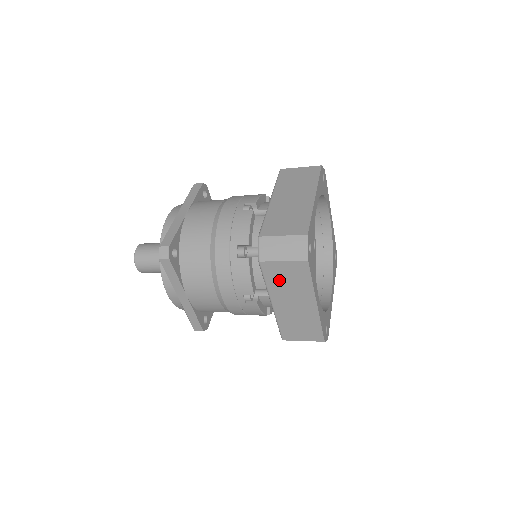
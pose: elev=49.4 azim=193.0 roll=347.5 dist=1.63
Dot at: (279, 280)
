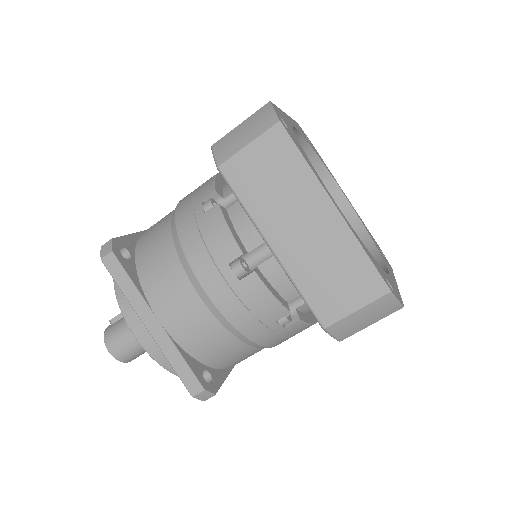
Dot at: occluded
